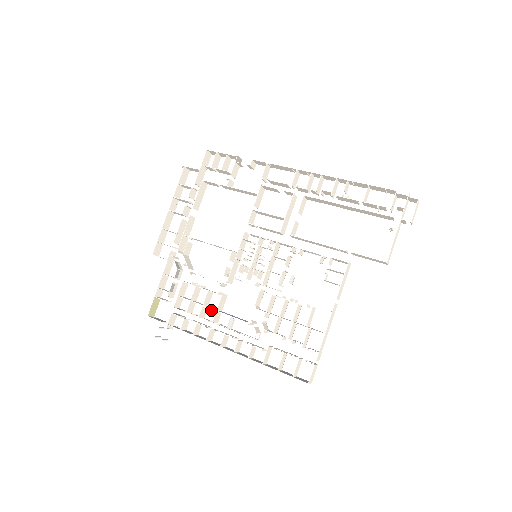
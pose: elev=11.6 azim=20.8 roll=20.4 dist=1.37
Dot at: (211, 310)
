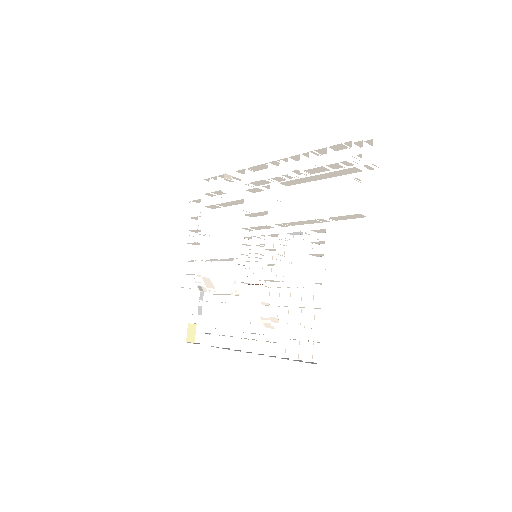
Dot at: occluded
